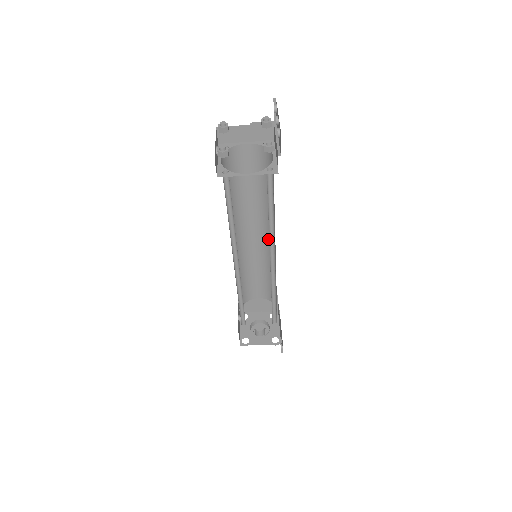
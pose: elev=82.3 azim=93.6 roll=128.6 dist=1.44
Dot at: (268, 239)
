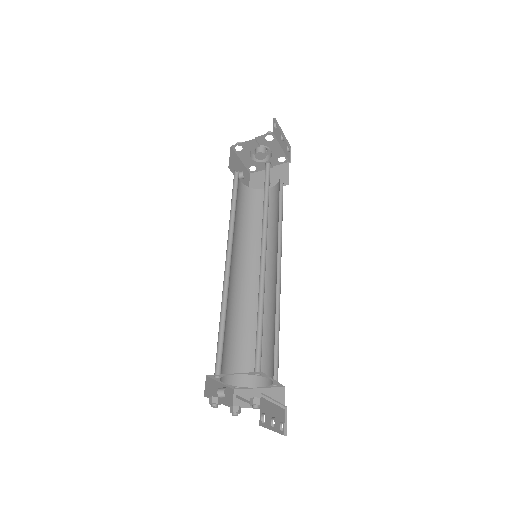
Dot at: (262, 253)
